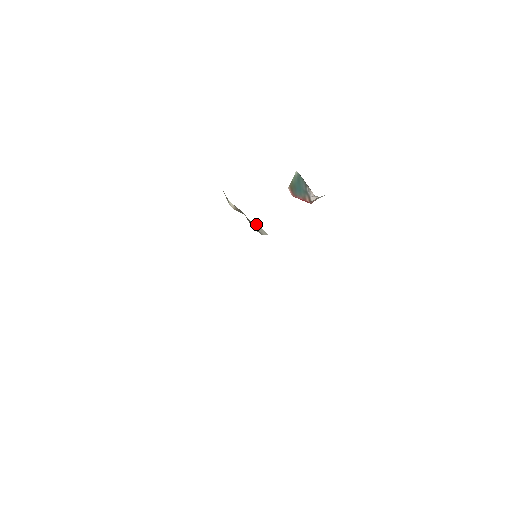
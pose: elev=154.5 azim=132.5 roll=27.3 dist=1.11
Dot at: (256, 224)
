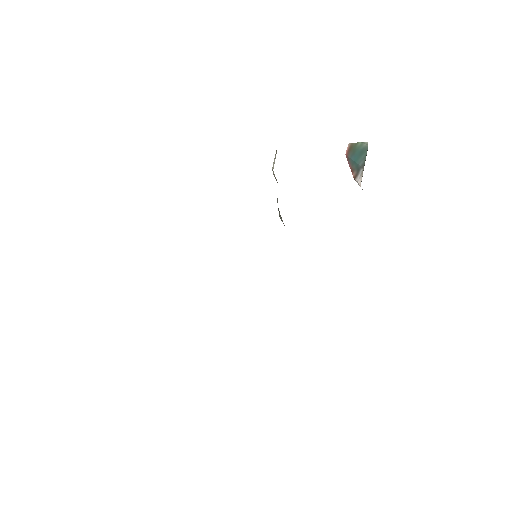
Dot at: occluded
